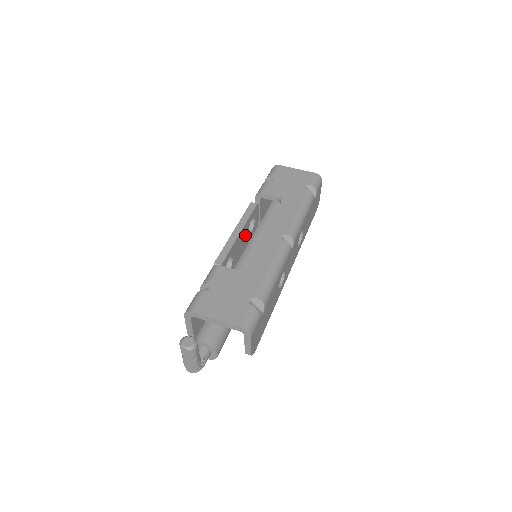
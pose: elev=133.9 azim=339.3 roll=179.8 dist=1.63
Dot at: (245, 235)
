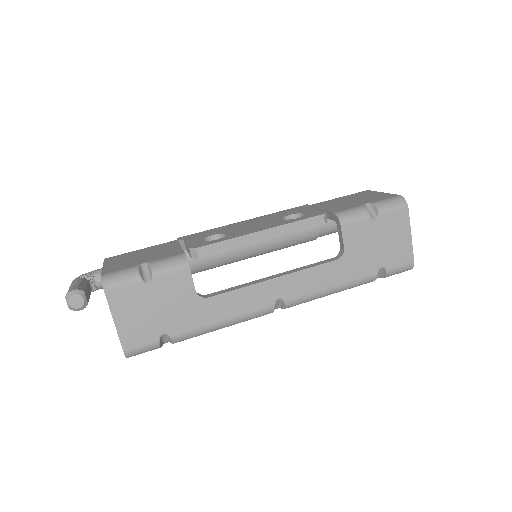
Dot at: occluded
